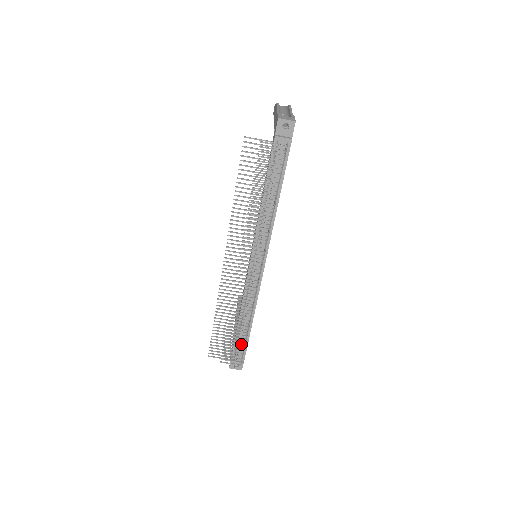
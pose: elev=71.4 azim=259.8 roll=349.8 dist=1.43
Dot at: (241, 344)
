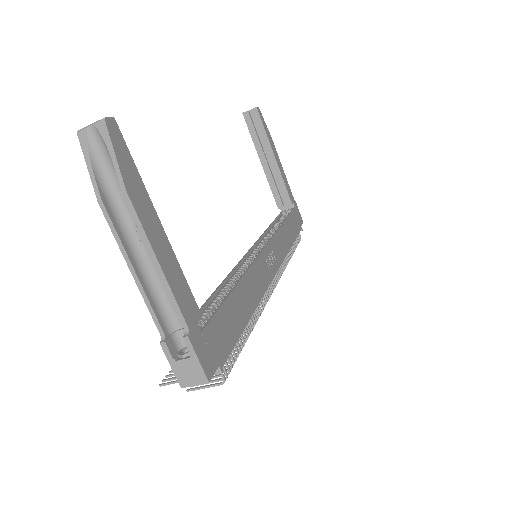
Dot at: occluded
